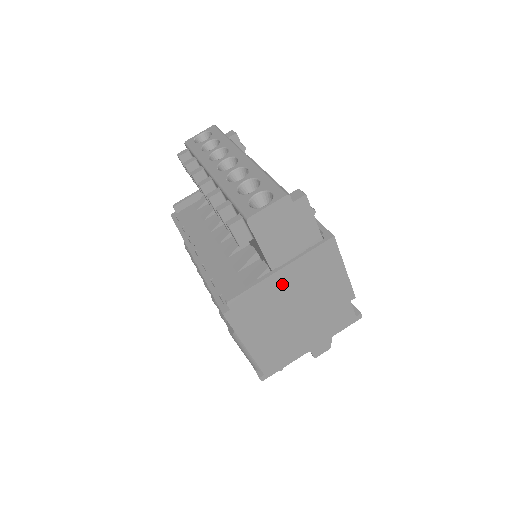
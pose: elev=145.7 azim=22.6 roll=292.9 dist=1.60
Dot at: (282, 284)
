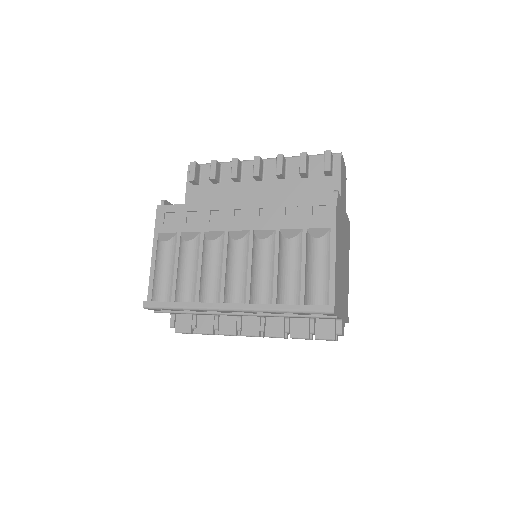
Dot at: (343, 221)
